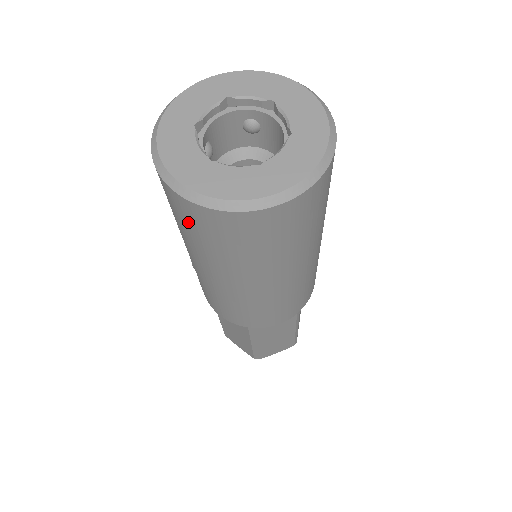
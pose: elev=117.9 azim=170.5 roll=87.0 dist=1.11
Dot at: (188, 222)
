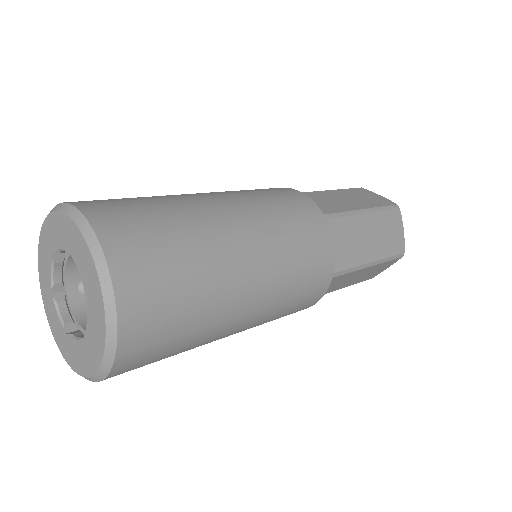
Dot at: occluded
